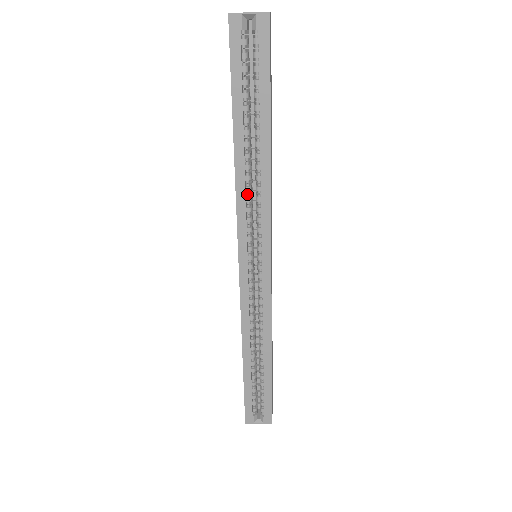
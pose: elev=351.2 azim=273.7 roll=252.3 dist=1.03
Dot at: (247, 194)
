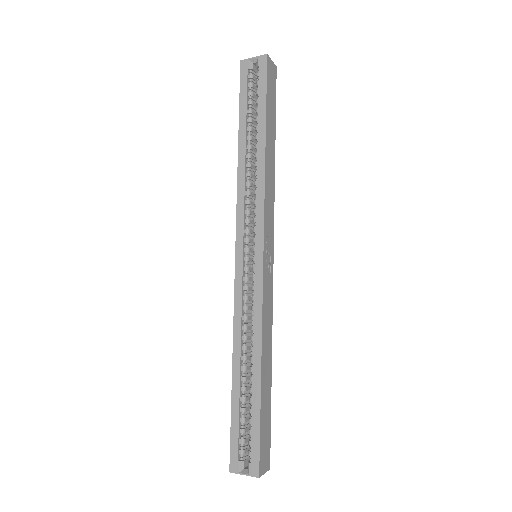
Dot at: (247, 189)
